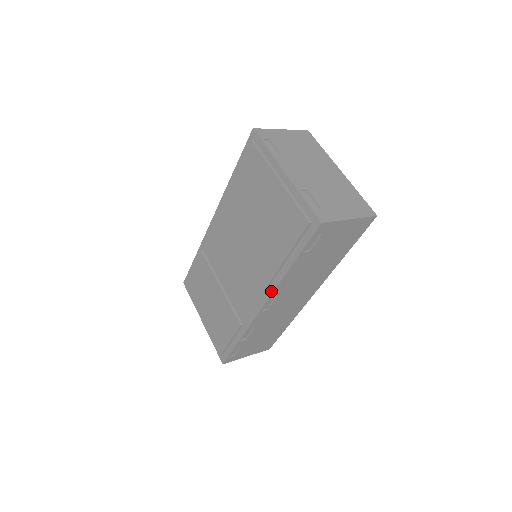
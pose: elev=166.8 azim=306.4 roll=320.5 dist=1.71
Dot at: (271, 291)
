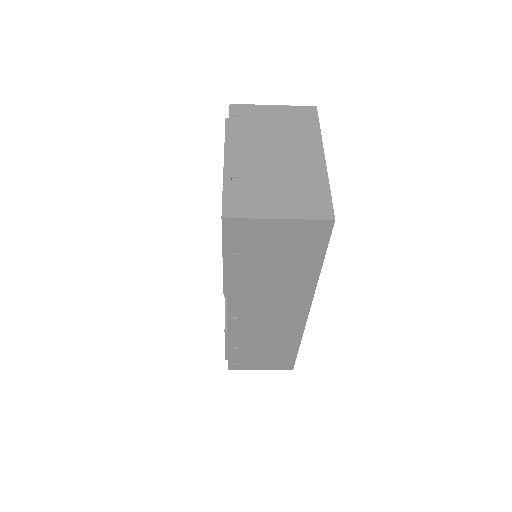
Dot at: (227, 296)
